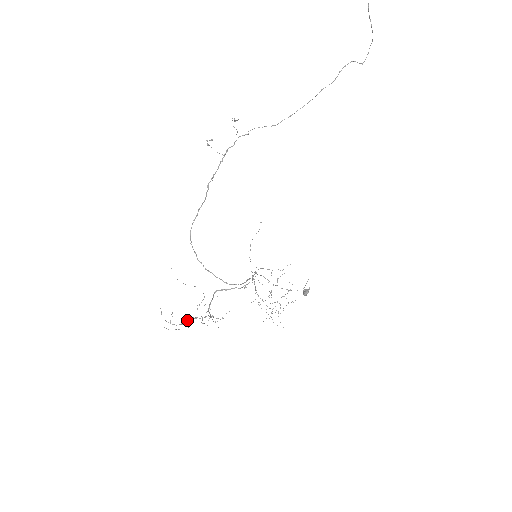
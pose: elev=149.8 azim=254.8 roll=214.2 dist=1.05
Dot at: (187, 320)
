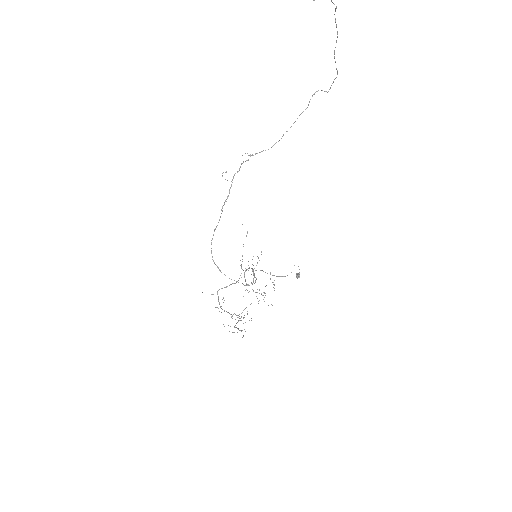
Dot at: (235, 325)
